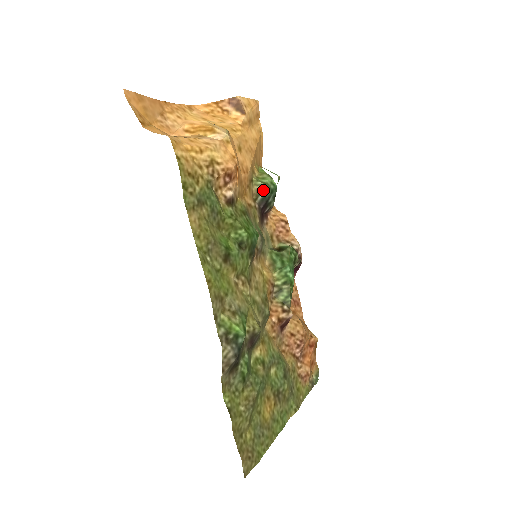
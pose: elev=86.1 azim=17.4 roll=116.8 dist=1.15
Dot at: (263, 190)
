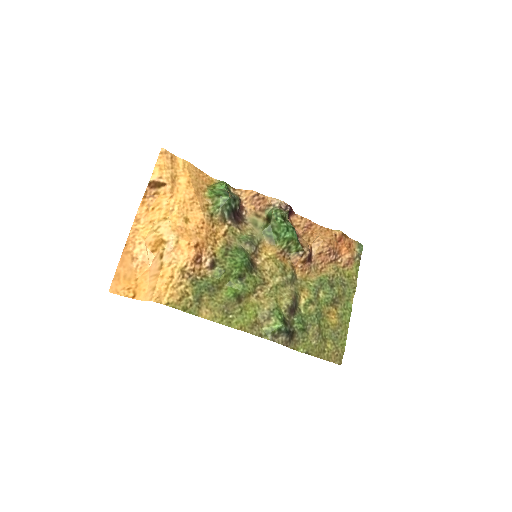
Dot at: (223, 211)
